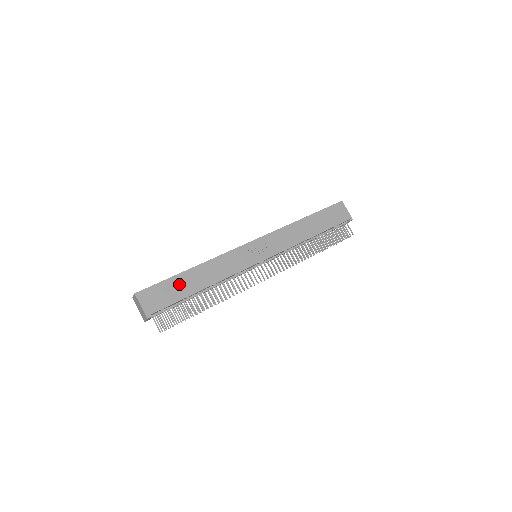
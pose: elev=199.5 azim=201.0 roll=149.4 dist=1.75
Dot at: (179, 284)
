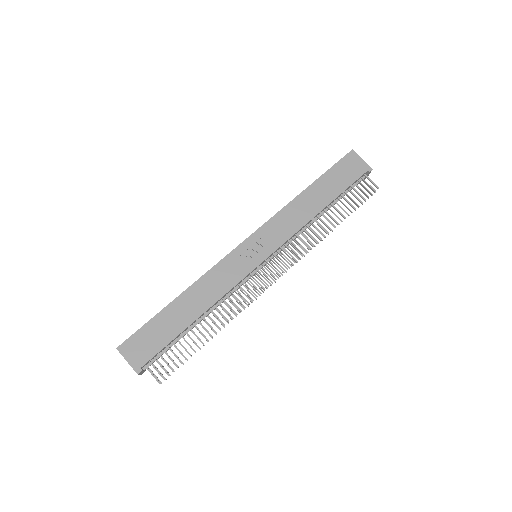
Dot at: (166, 321)
